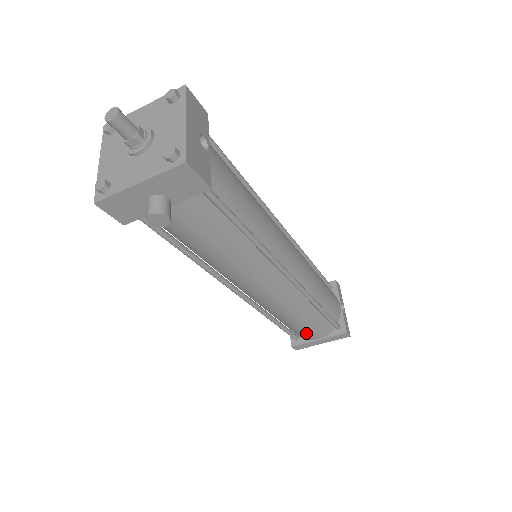
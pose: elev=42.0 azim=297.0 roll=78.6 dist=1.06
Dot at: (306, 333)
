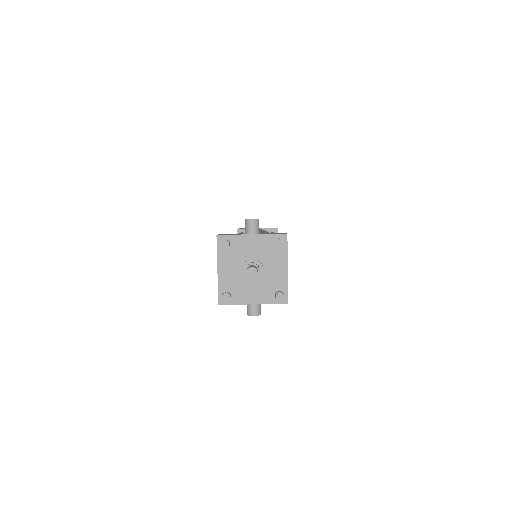
Dot at: occluded
